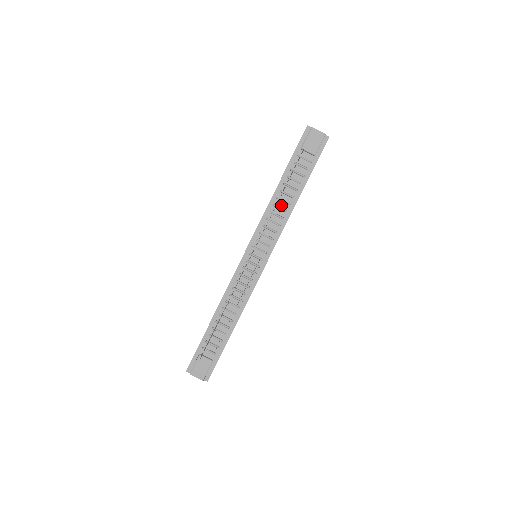
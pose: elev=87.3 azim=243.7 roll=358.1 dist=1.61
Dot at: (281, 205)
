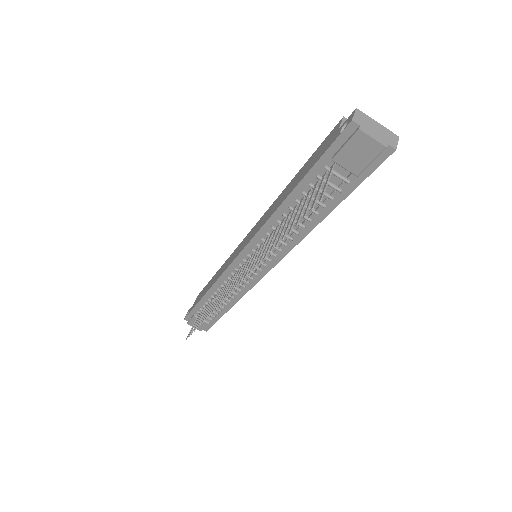
Dot at: (290, 223)
